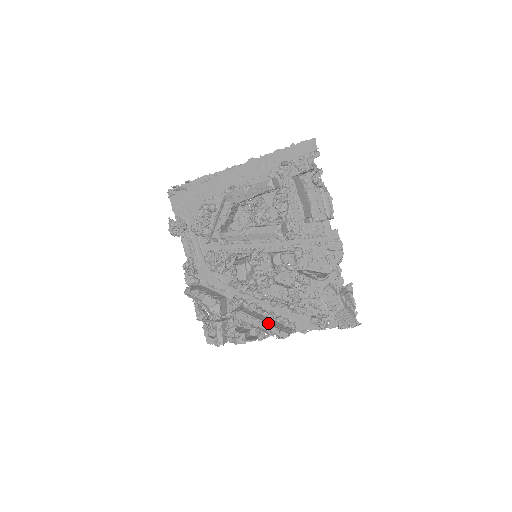
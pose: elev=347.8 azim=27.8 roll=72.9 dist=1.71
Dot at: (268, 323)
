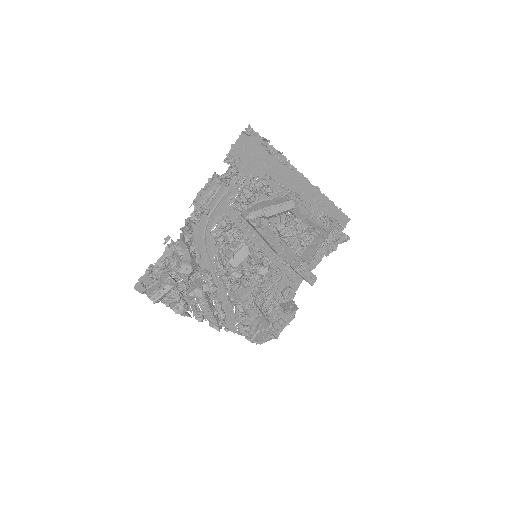
Dot at: occluded
